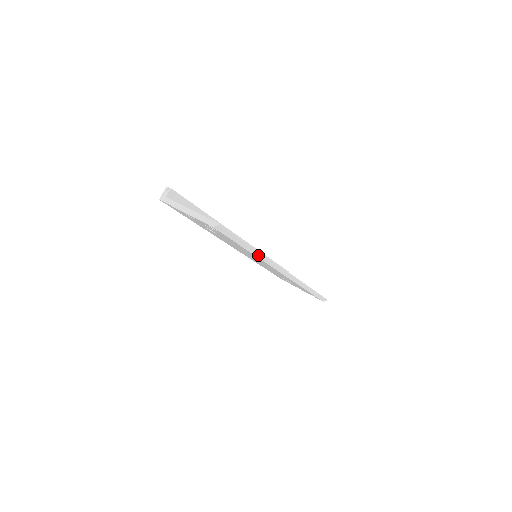
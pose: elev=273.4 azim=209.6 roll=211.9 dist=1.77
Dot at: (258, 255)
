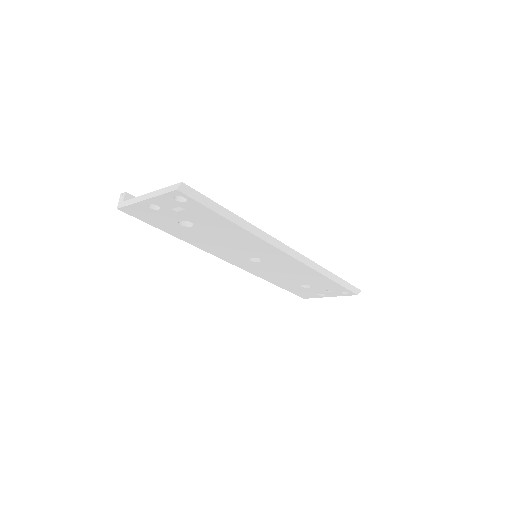
Dot at: (249, 228)
